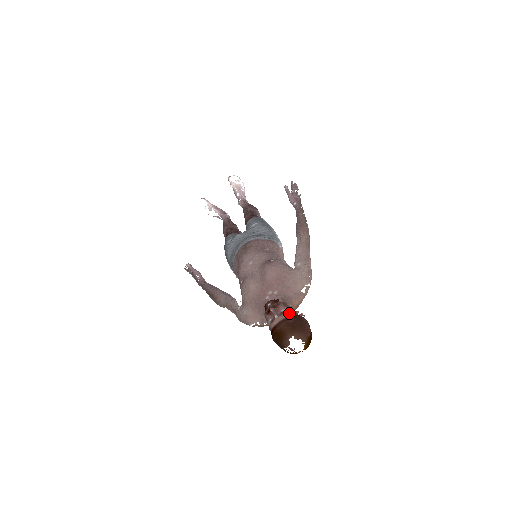
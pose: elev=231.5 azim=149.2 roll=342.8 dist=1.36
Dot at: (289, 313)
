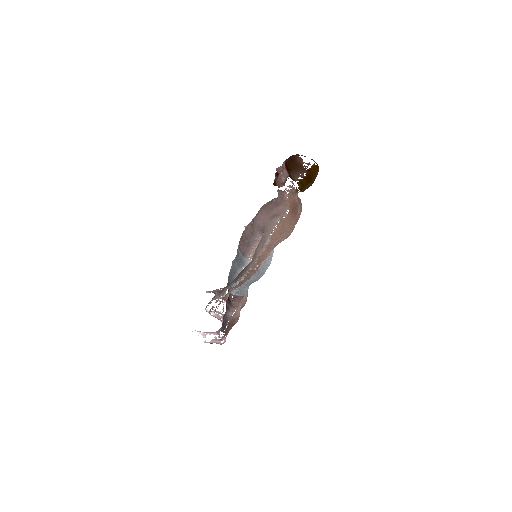
Dot at: occluded
